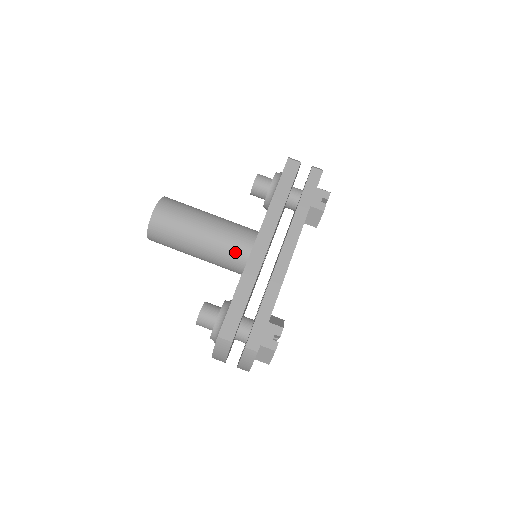
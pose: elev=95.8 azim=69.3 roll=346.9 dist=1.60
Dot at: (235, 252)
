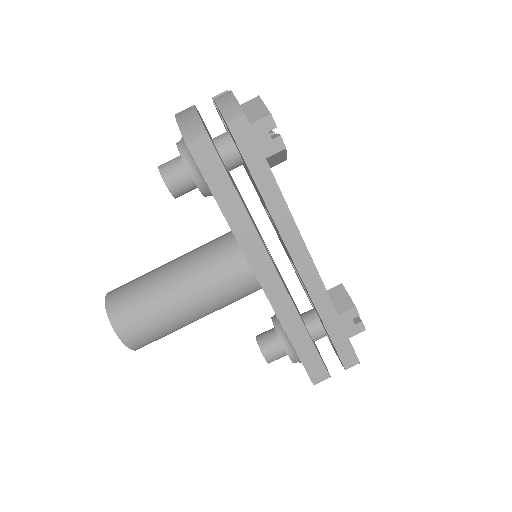
Dot at: (241, 292)
